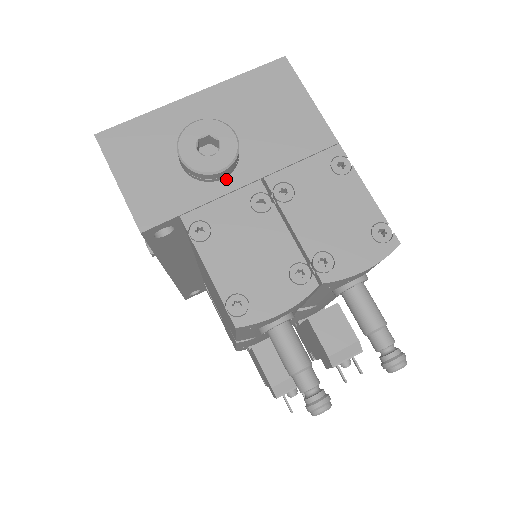
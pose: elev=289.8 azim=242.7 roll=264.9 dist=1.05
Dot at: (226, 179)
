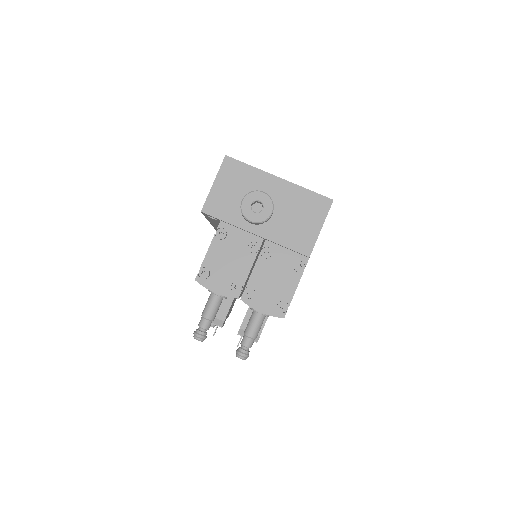
Dot at: (252, 225)
